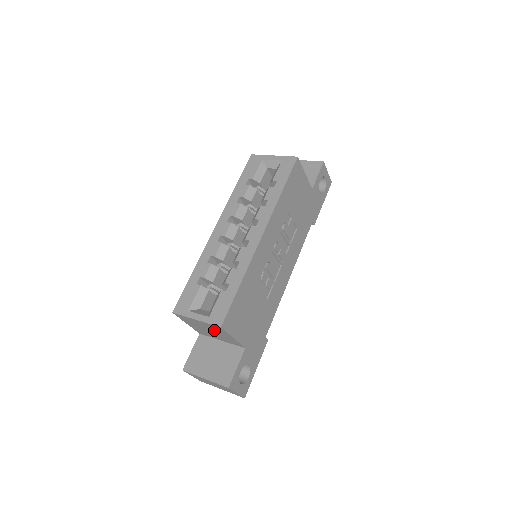
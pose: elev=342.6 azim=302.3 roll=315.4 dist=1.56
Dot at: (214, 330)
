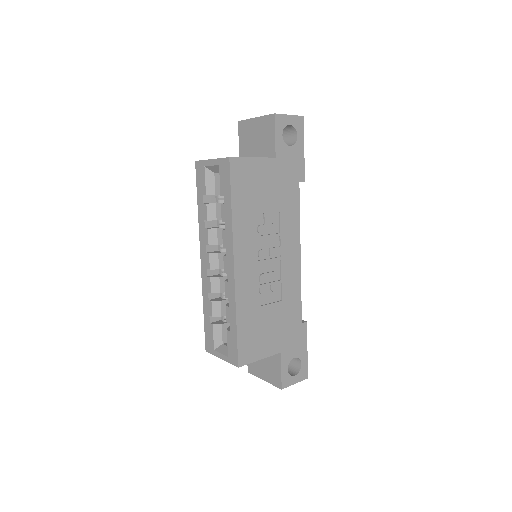
Dot at: occluded
